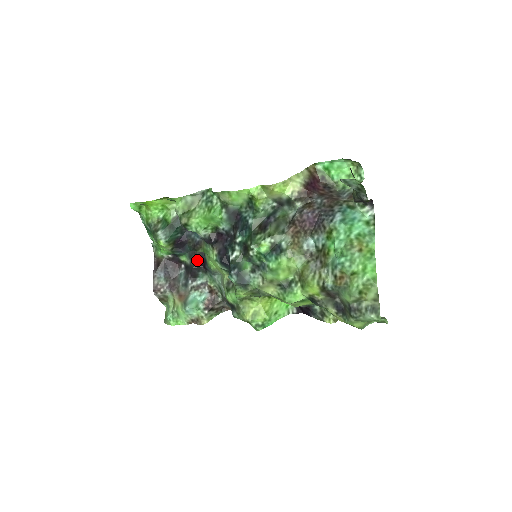
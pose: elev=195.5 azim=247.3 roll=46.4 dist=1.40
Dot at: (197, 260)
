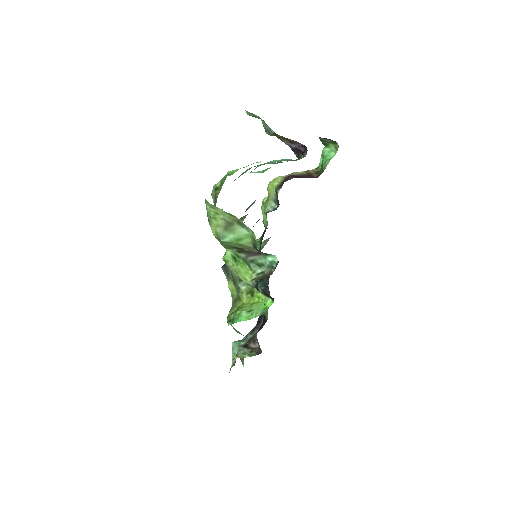
Dot at: occluded
